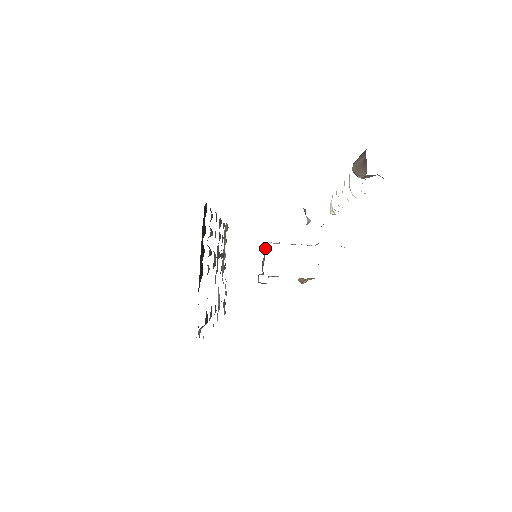
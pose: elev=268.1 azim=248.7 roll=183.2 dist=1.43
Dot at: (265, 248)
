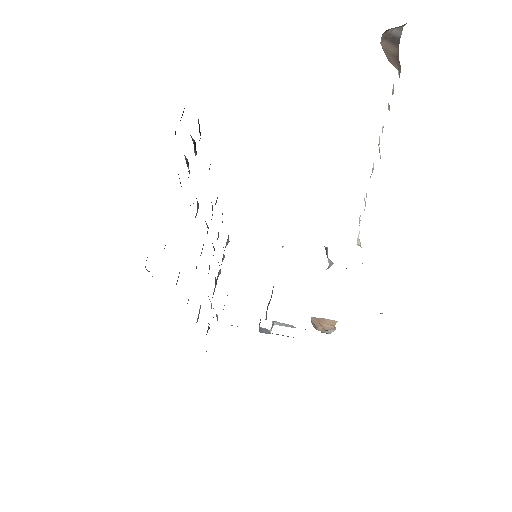
Dot at: (273, 287)
